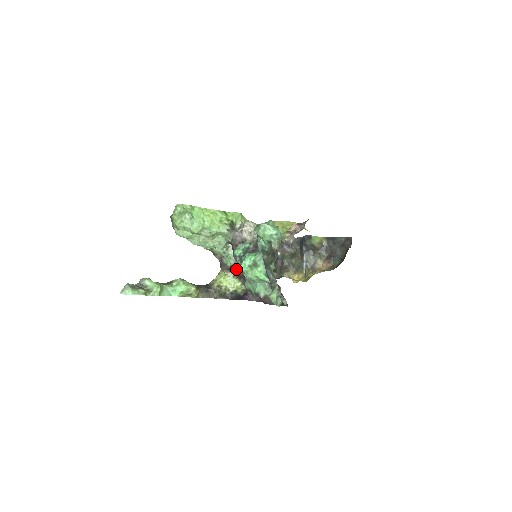
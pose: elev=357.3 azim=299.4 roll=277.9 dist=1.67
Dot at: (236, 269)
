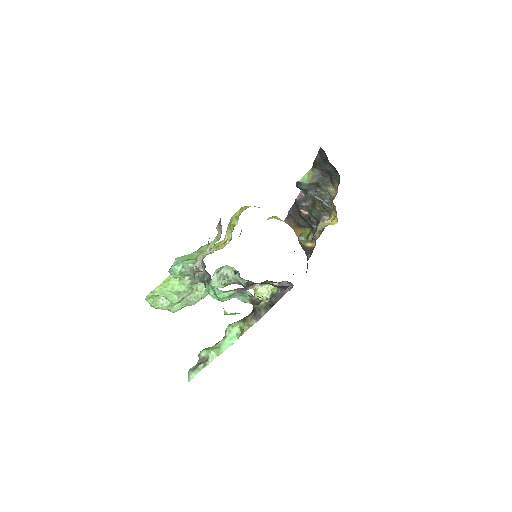
Dot at: (250, 282)
